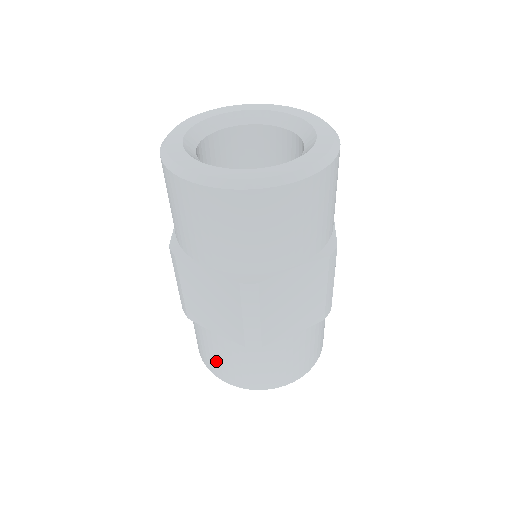
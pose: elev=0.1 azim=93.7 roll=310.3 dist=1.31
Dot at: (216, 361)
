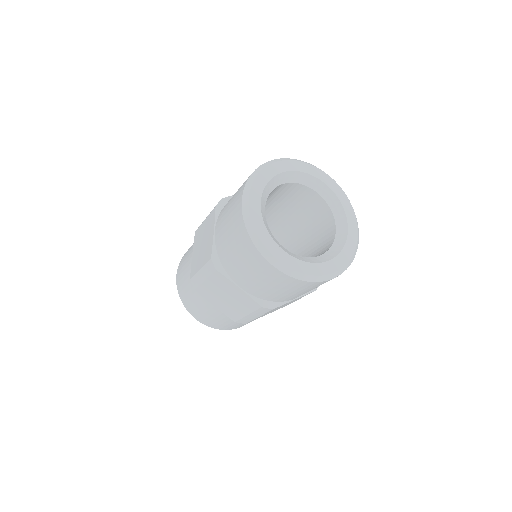
Dot at: (199, 311)
